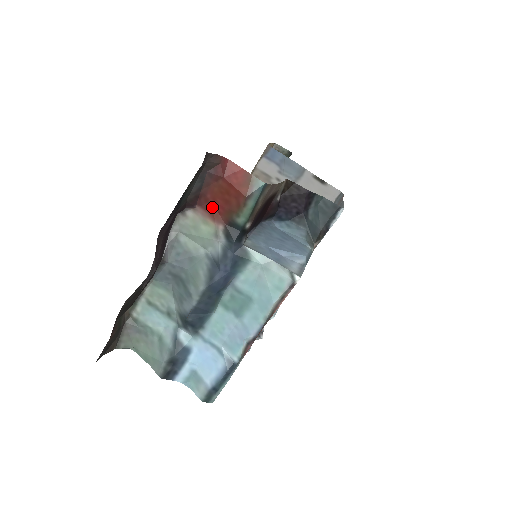
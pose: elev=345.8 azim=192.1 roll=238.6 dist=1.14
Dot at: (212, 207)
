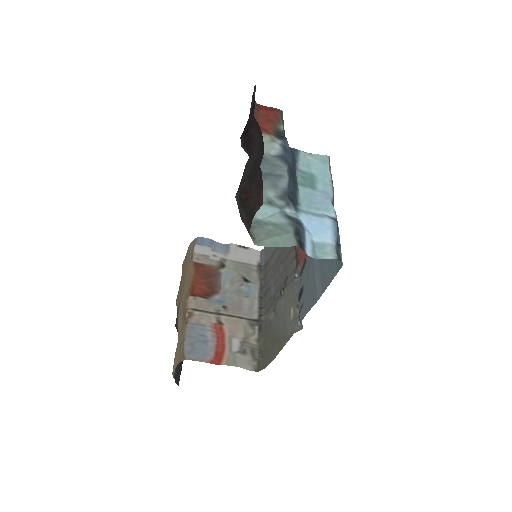
Dot at: (261, 128)
